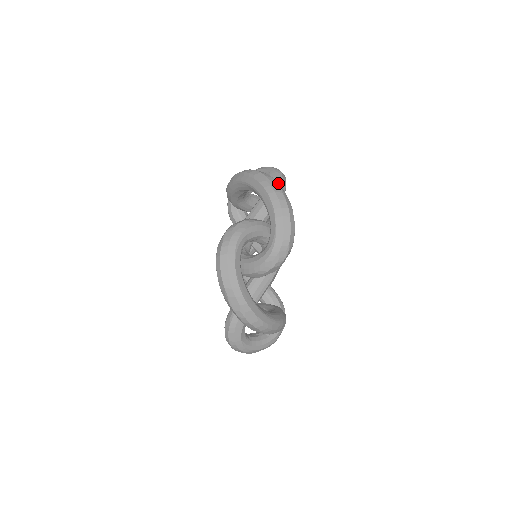
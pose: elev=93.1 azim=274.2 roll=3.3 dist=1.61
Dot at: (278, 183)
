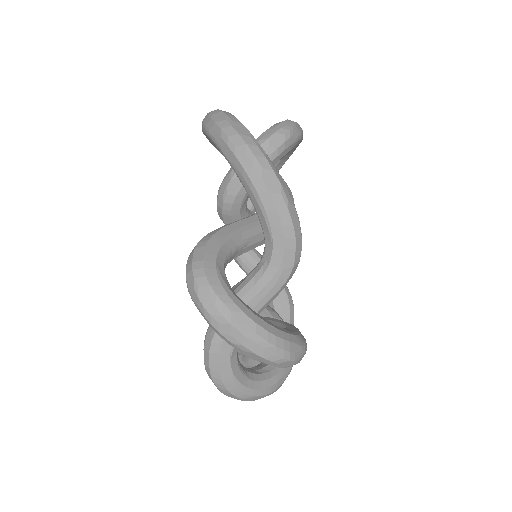
Dot at: occluded
